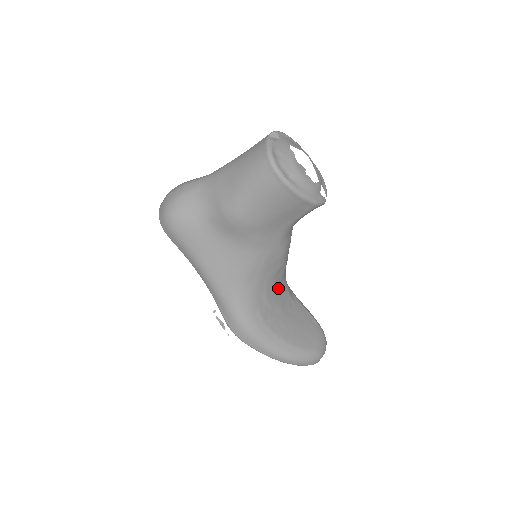
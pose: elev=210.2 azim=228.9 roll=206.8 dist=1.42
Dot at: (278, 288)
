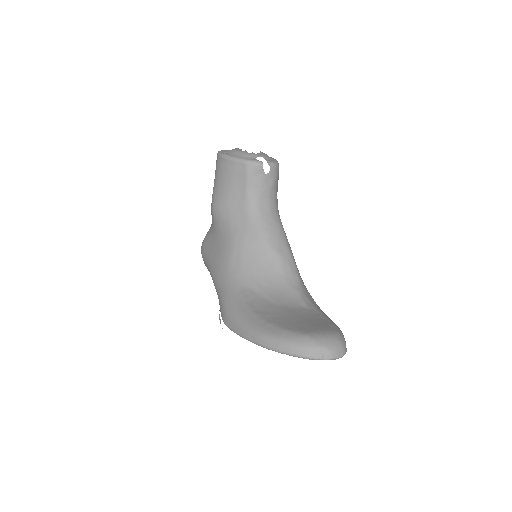
Dot at: (277, 282)
